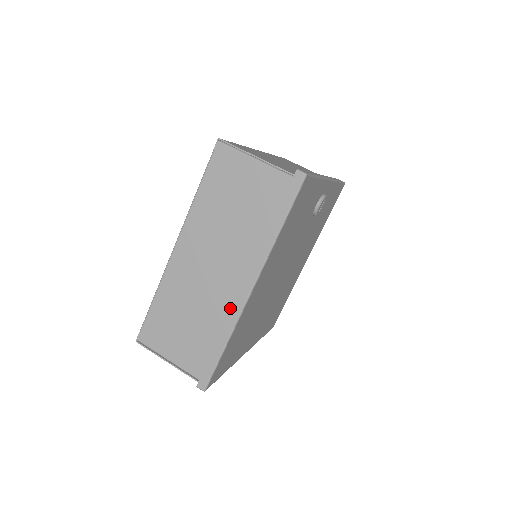
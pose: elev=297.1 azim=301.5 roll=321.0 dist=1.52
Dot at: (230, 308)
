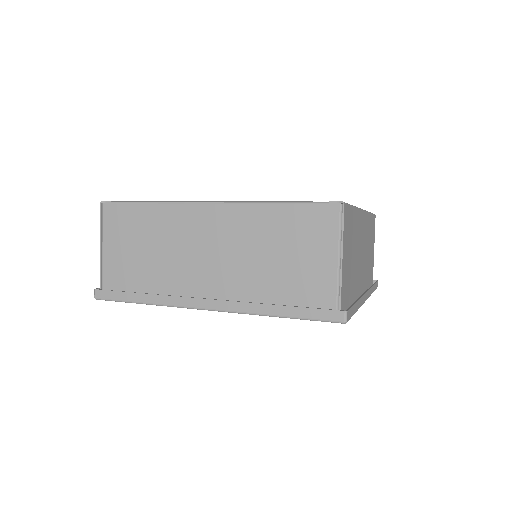
Dot at: (181, 292)
